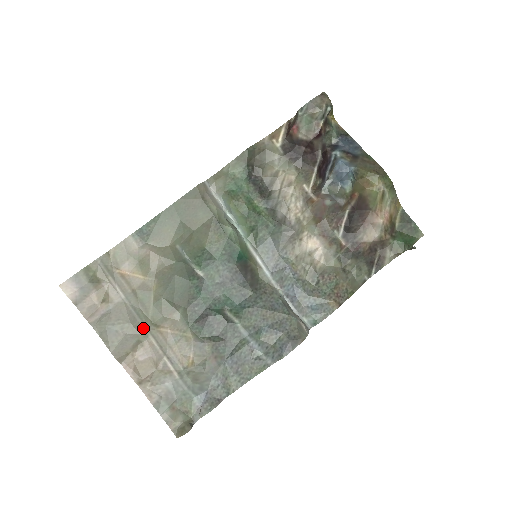
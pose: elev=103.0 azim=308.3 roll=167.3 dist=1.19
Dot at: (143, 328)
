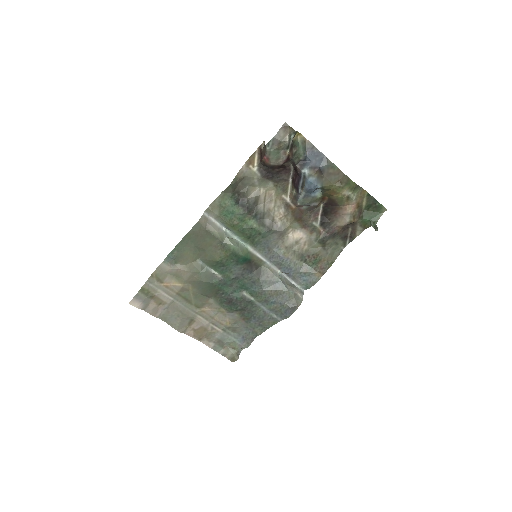
Dot at: (191, 313)
